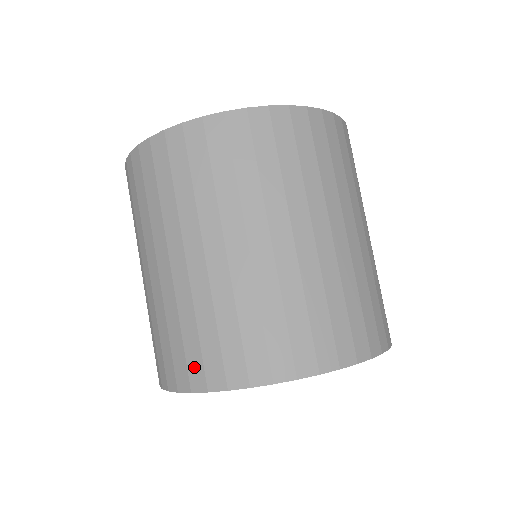
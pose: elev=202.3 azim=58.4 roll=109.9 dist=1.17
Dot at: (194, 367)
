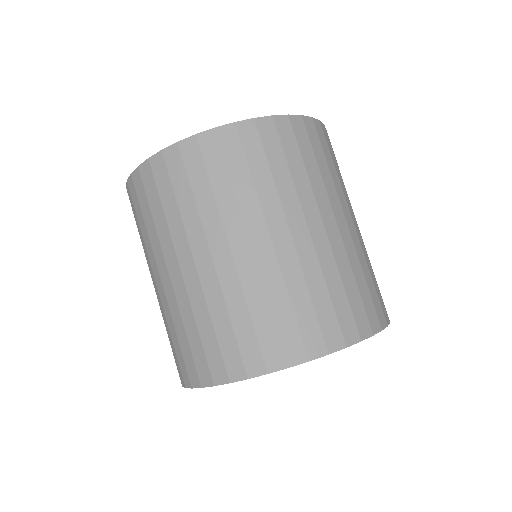
Dot at: occluded
